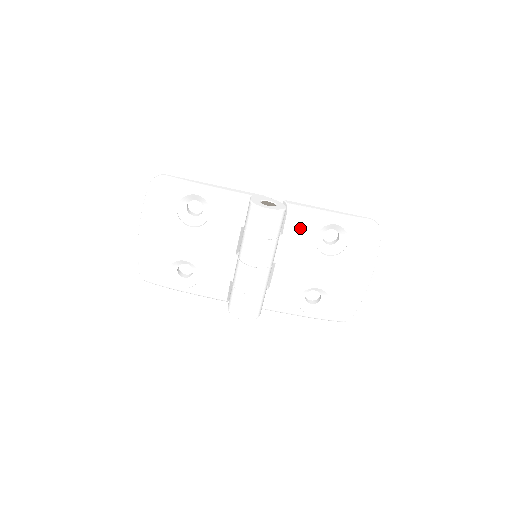
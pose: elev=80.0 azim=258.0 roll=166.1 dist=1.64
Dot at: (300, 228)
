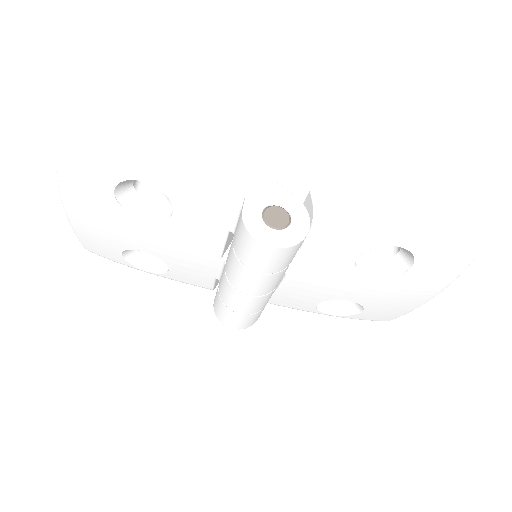
Dot at: (332, 245)
